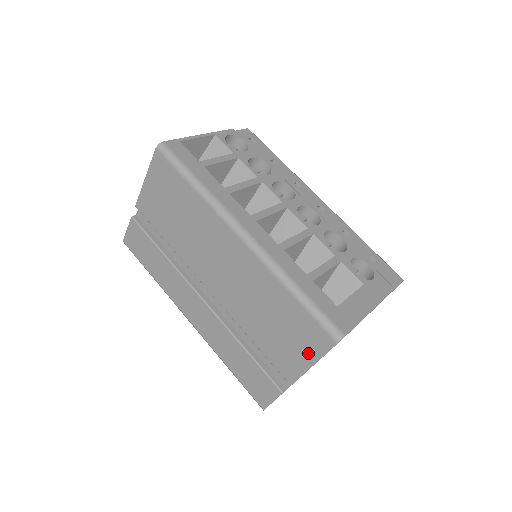
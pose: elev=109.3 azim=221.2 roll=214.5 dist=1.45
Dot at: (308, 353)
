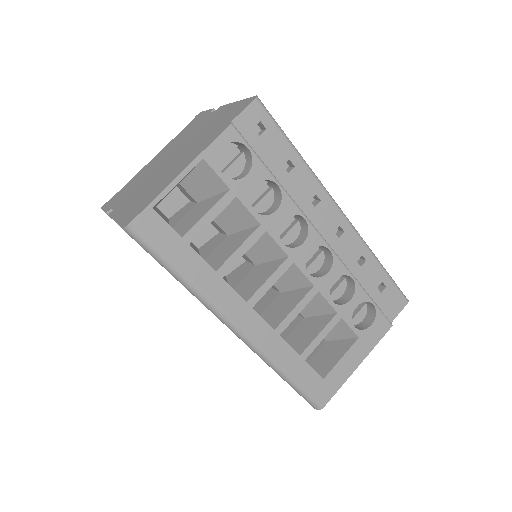
Dot at: occluded
